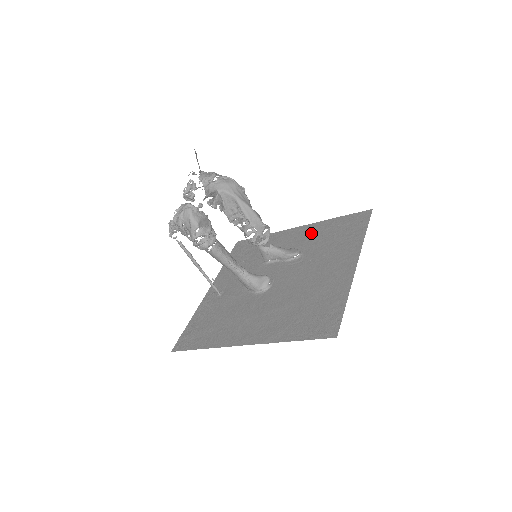
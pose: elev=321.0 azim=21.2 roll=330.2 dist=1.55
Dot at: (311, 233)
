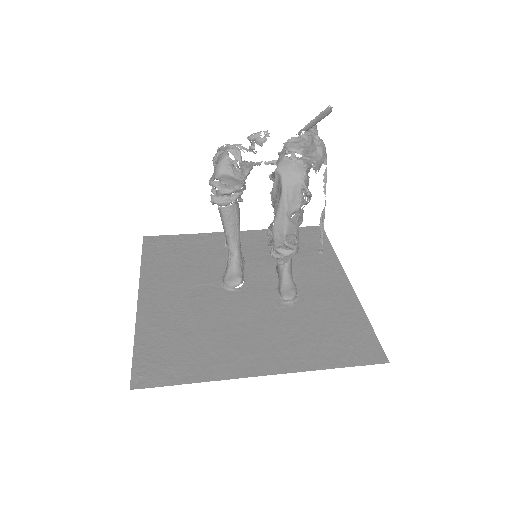
Dot at: (334, 301)
